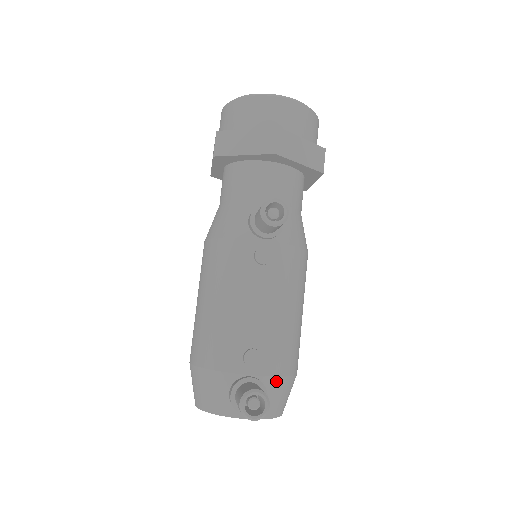
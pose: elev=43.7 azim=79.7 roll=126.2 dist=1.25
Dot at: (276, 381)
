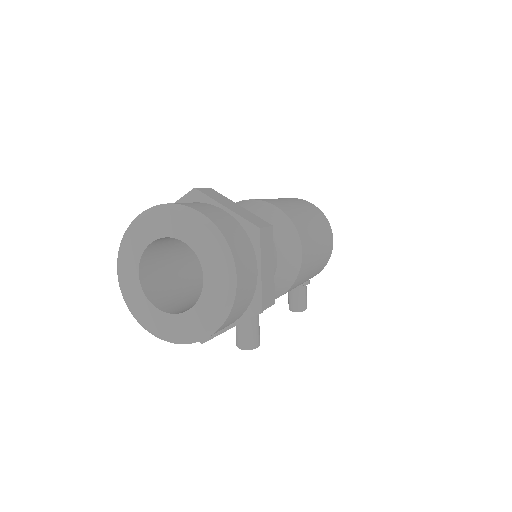
Dot at: occluded
